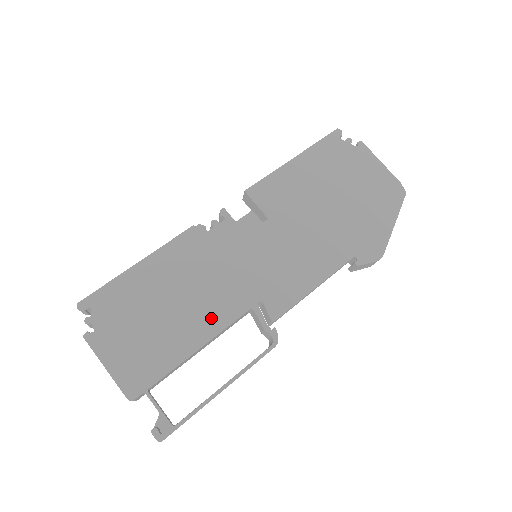
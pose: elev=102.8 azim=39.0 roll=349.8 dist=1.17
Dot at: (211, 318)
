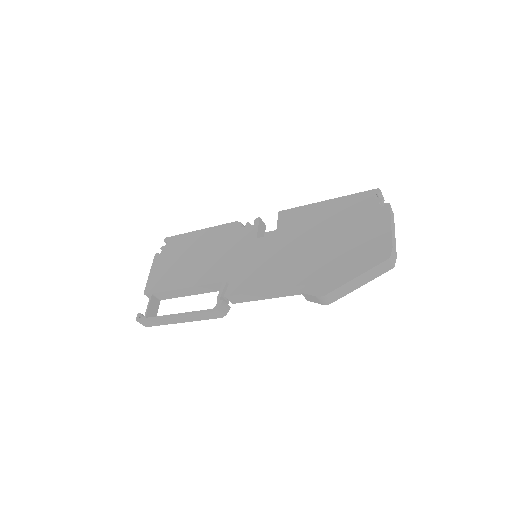
Dot at: (202, 276)
